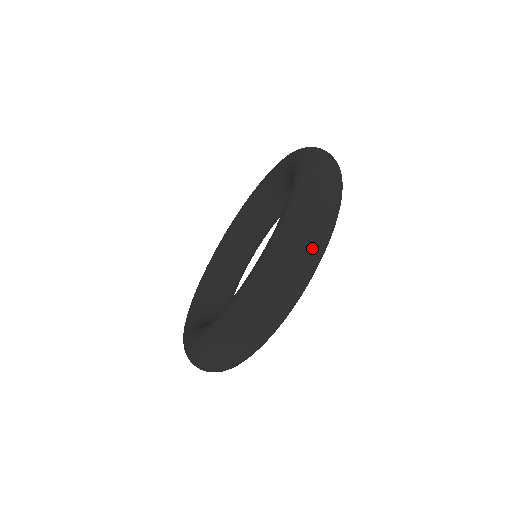
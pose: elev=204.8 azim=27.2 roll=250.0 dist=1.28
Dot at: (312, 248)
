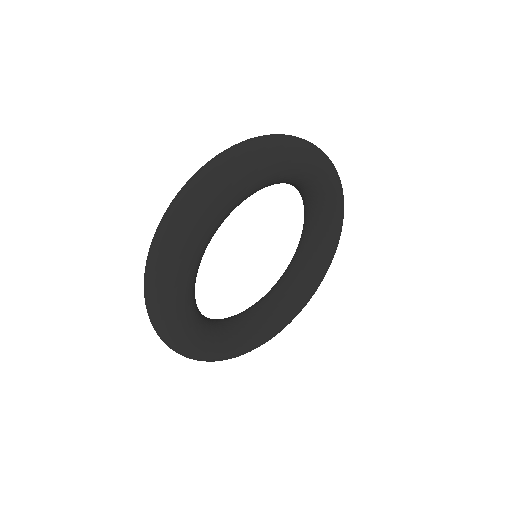
Dot at: (204, 179)
